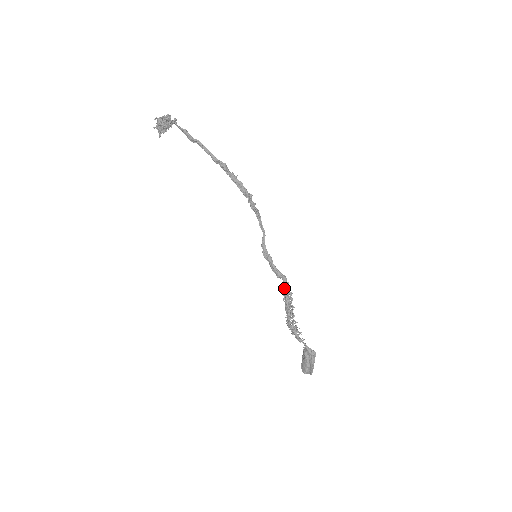
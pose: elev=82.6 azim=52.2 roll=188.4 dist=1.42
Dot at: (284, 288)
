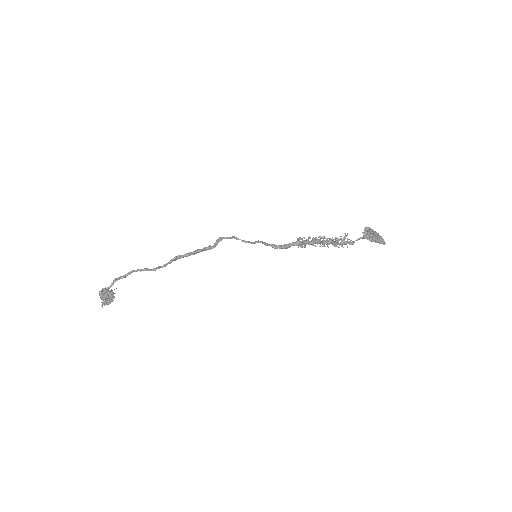
Dot at: (300, 246)
